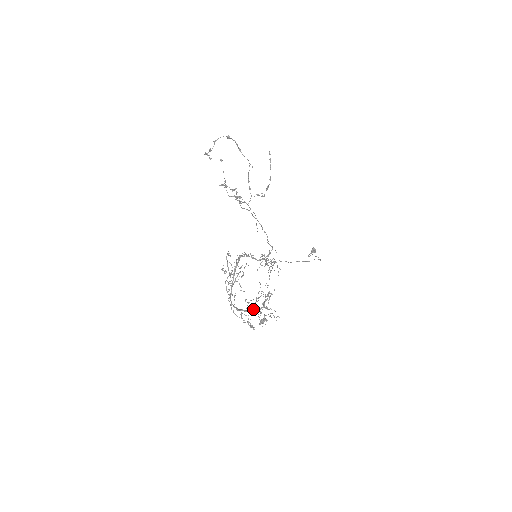
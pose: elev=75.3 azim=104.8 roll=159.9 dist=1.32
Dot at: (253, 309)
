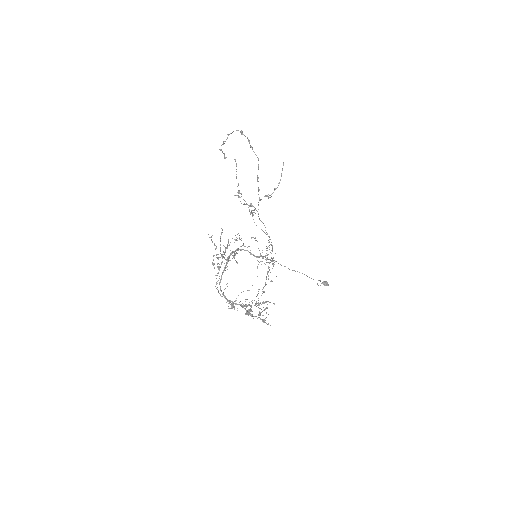
Dot at: occluded
